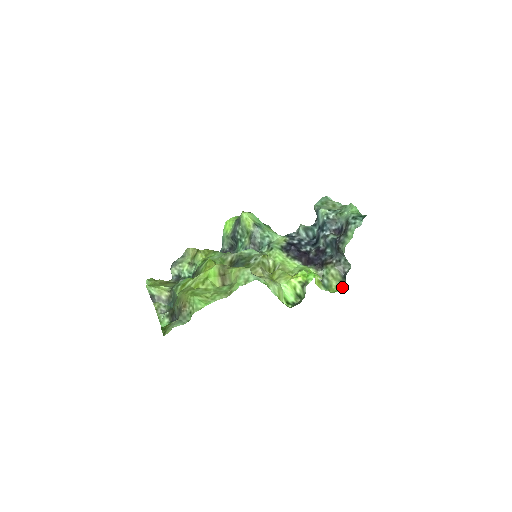
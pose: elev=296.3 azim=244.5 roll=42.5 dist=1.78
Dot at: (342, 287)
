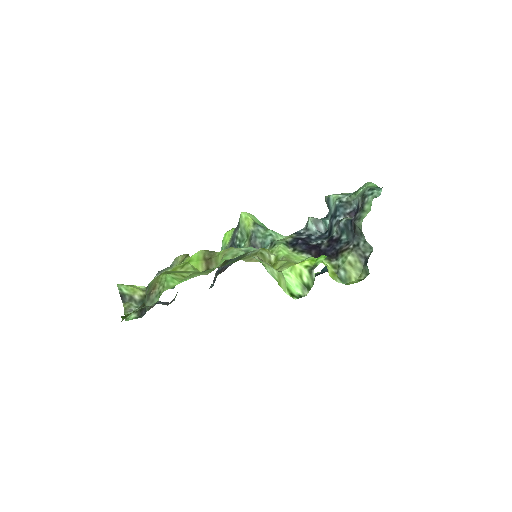
Dot at: (364, 277)
